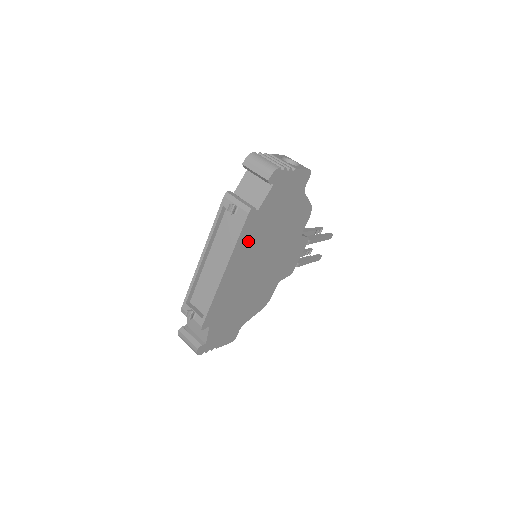
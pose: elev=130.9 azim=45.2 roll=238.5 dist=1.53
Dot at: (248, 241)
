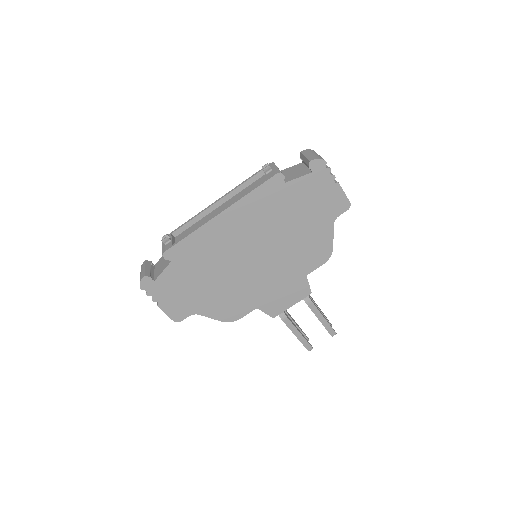
Dot at: (259, 207)
